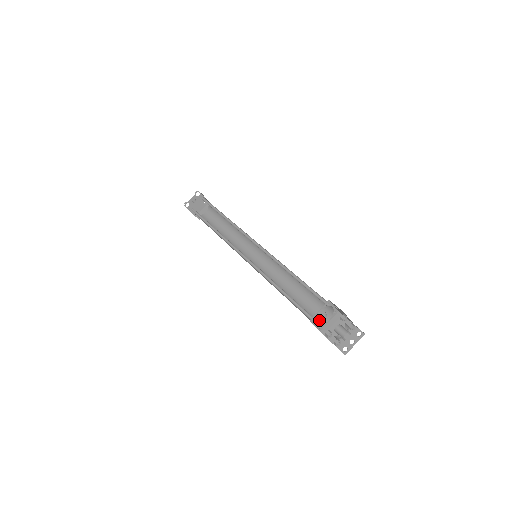
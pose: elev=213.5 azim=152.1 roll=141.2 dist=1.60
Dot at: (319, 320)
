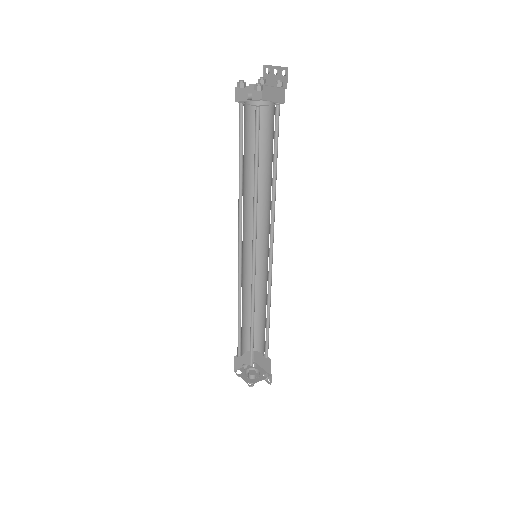
Dot at: (257, 346)
